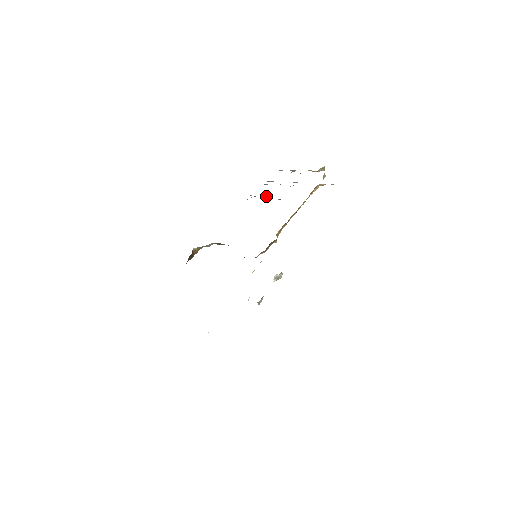
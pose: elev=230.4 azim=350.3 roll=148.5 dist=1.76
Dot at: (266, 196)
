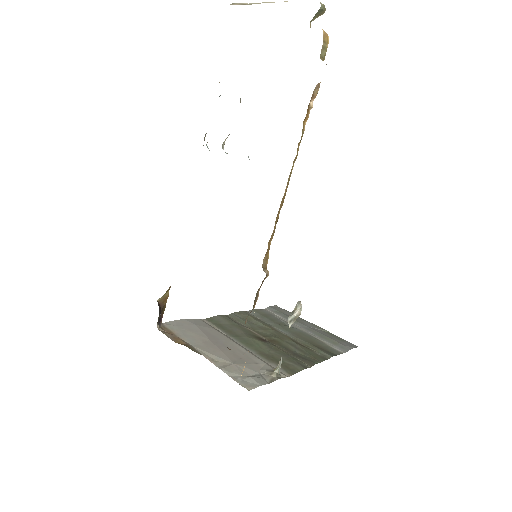
Dot at: occluded
